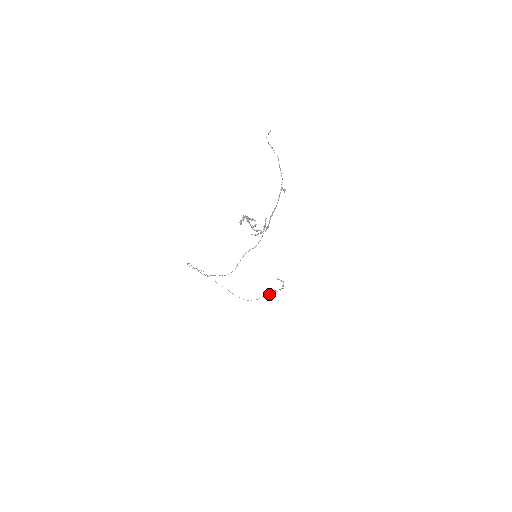
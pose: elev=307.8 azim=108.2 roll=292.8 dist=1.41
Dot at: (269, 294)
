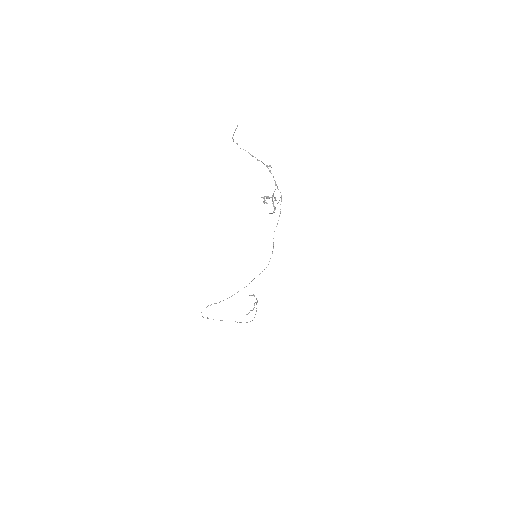
Dot at: occluded
